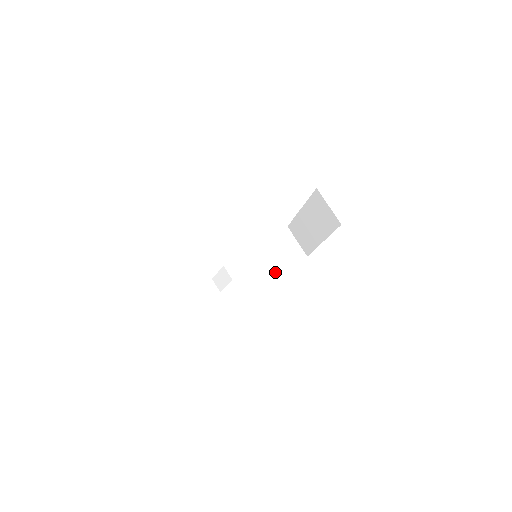
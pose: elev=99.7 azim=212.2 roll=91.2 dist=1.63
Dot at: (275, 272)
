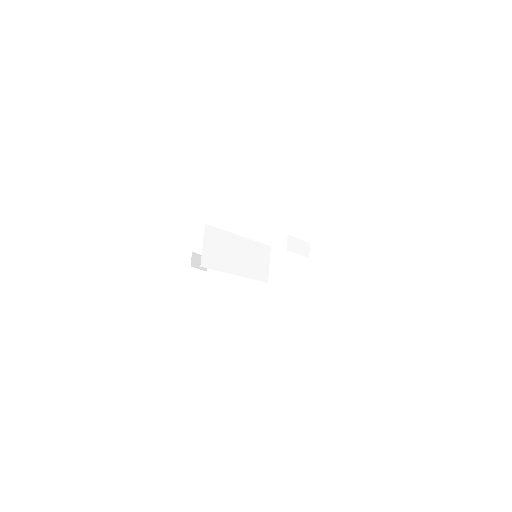
Dot at: (275, 279)
